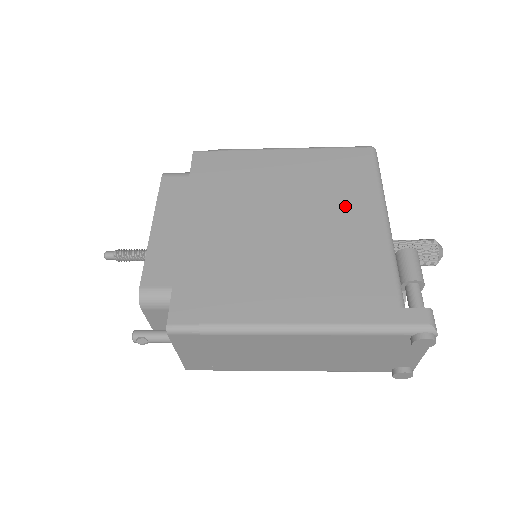
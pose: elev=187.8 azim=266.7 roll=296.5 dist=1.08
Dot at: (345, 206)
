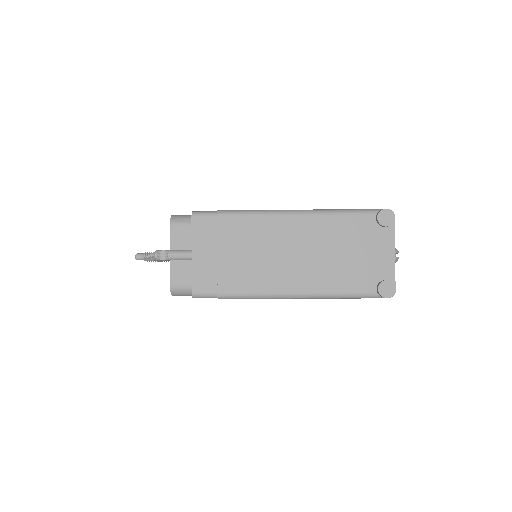
Dot at: occluded
